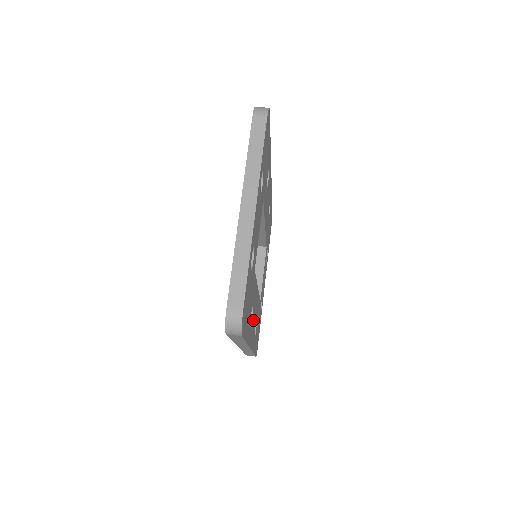
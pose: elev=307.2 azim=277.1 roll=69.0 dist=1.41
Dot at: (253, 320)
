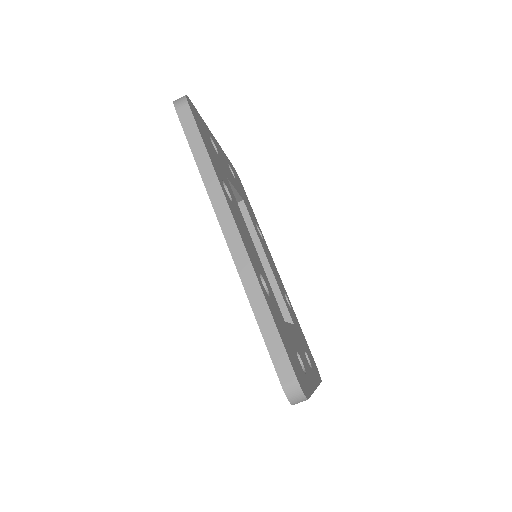
Dot at: (277, 275)
